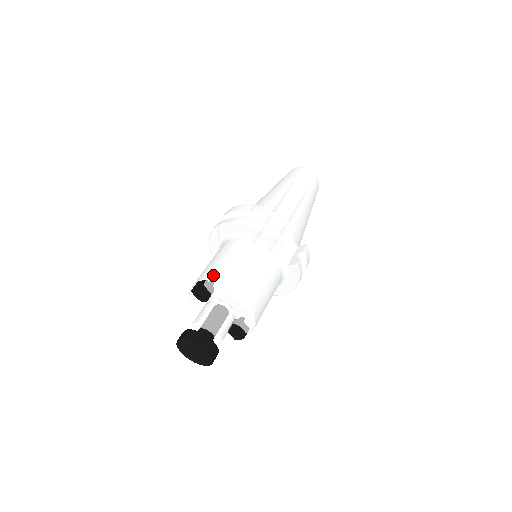
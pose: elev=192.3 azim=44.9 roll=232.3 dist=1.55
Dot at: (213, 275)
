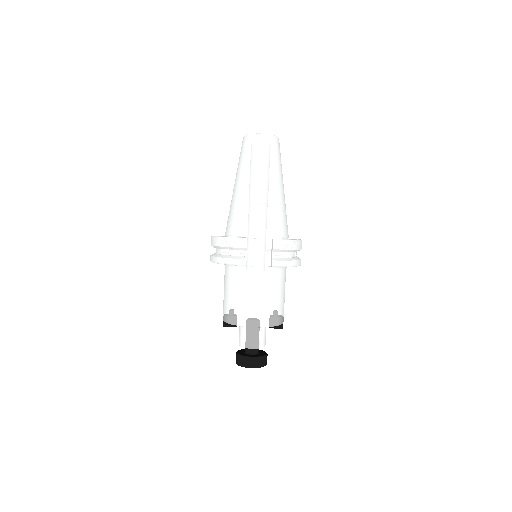
Dot at: (224, 312)
